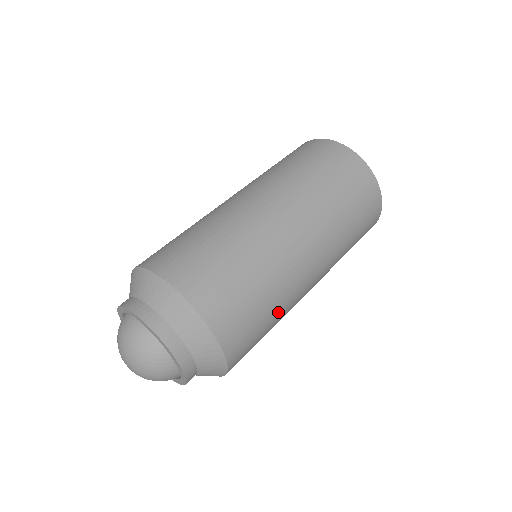
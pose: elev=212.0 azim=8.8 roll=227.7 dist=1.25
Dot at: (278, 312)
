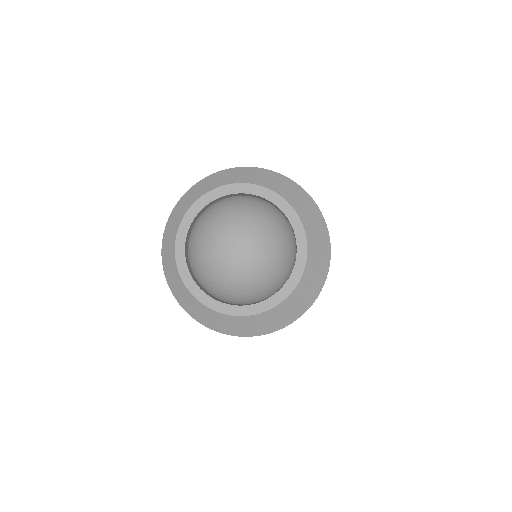
Dot at: occluded
